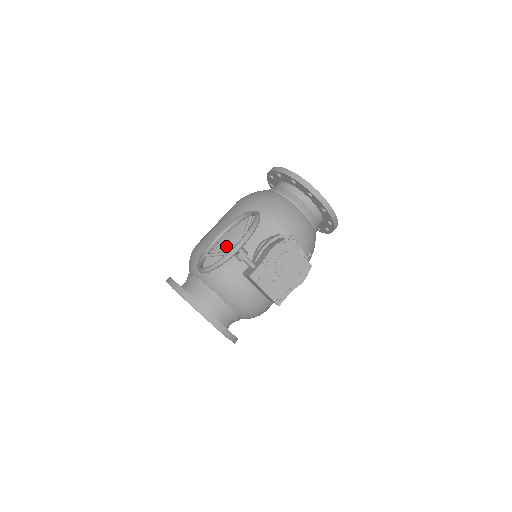
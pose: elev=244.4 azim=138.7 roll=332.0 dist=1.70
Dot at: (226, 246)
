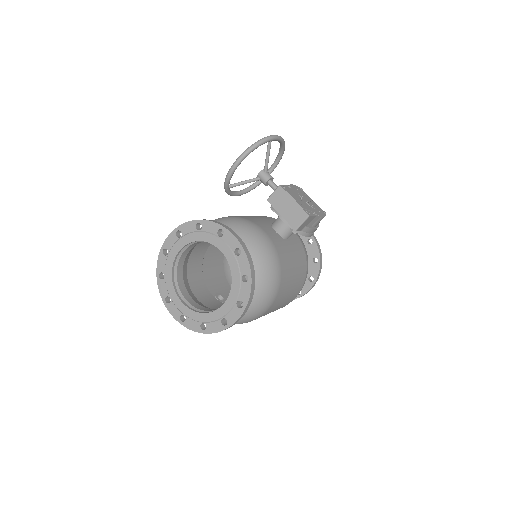
Dot at: occluded
